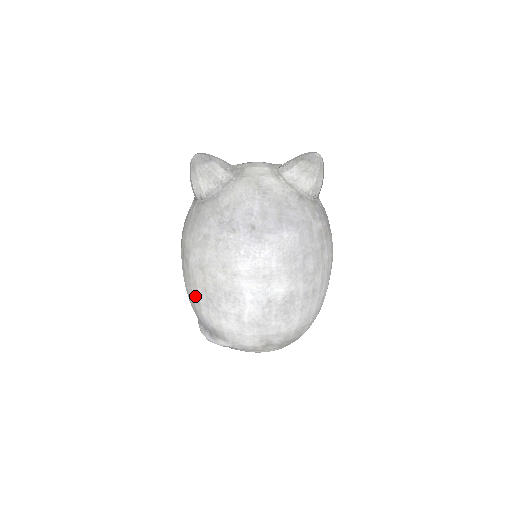
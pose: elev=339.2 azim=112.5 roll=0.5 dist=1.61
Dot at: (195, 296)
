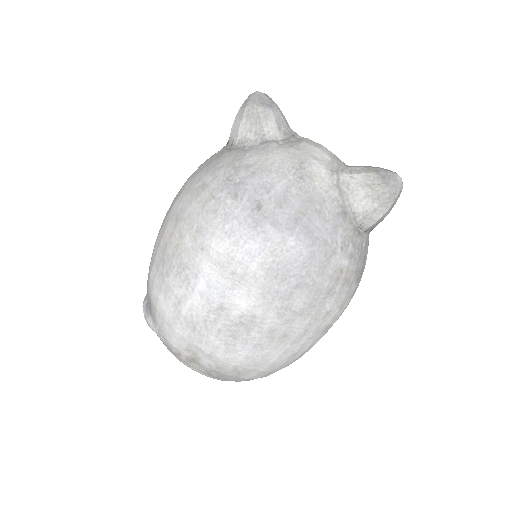
Dot at: (155, 249)
